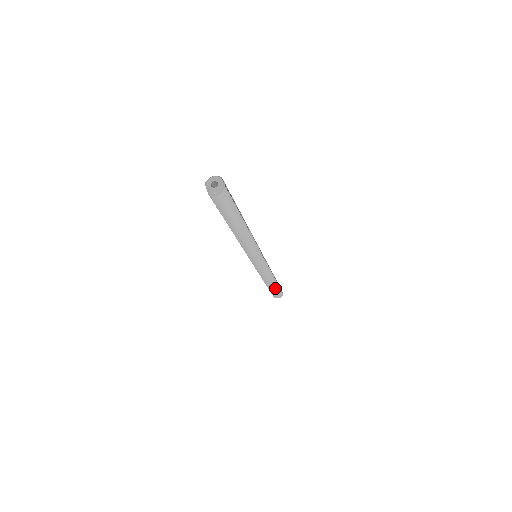
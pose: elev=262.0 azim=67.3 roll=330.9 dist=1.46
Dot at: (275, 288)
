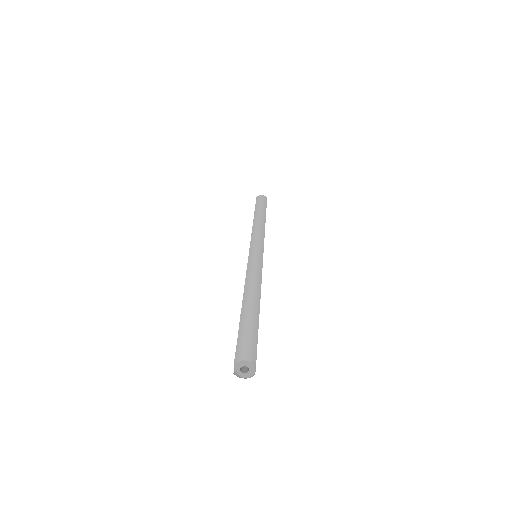
Dot at: occluded
